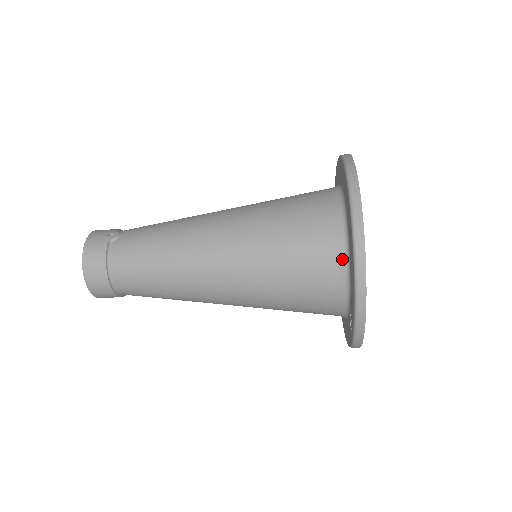
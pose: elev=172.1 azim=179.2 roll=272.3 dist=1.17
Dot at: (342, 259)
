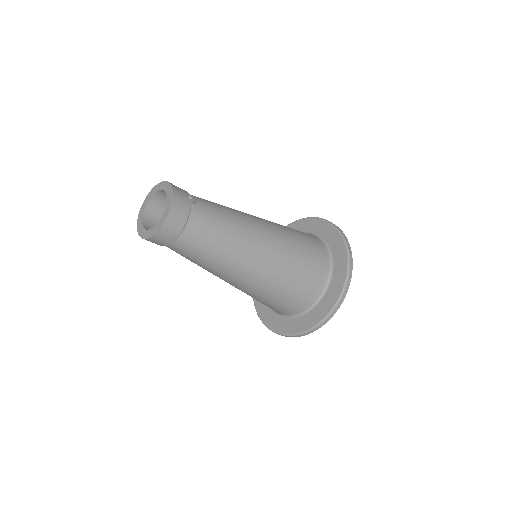
Dot at: (322, 289)
